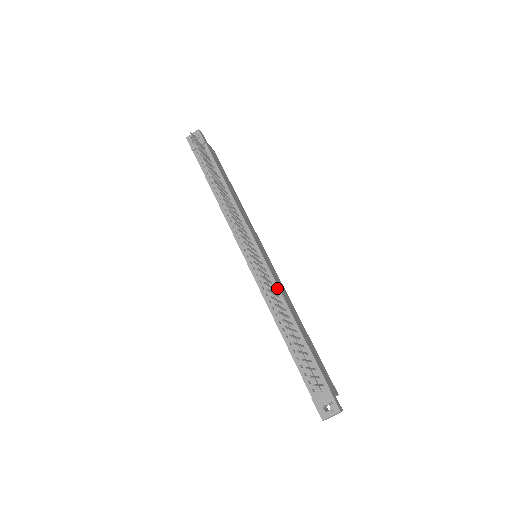
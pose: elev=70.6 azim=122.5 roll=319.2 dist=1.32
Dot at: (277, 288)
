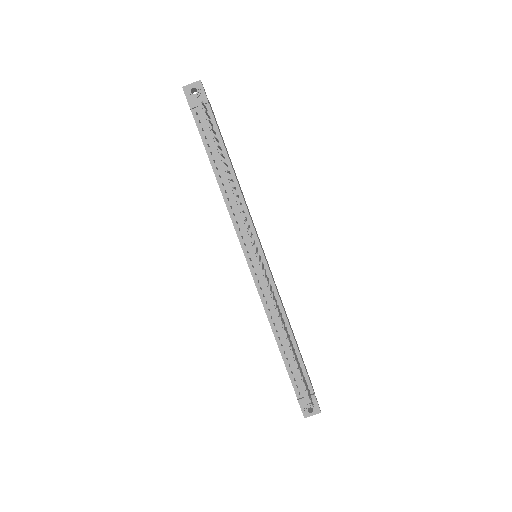
Dot at: (278, 298)
